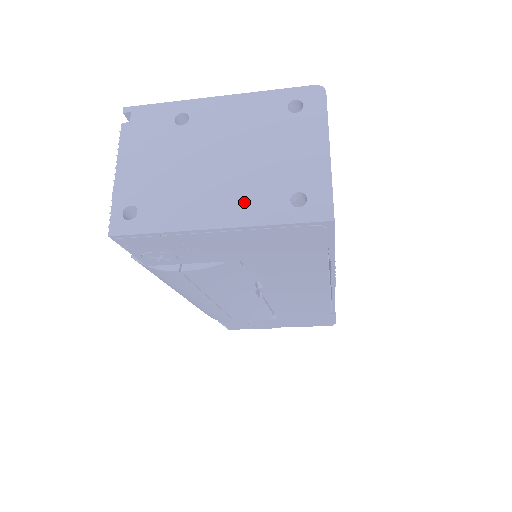
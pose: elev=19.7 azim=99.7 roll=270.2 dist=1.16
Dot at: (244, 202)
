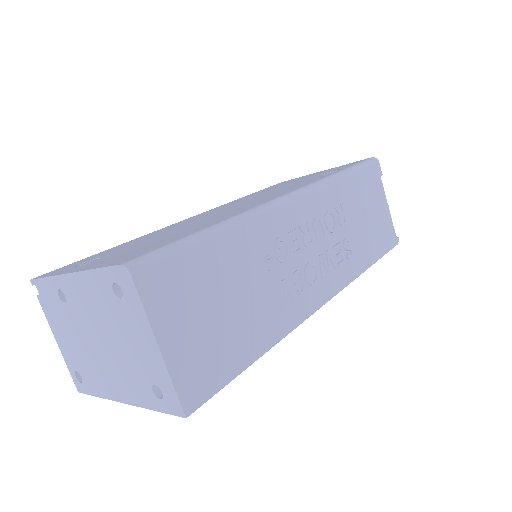
Dot at: (128, 385)
